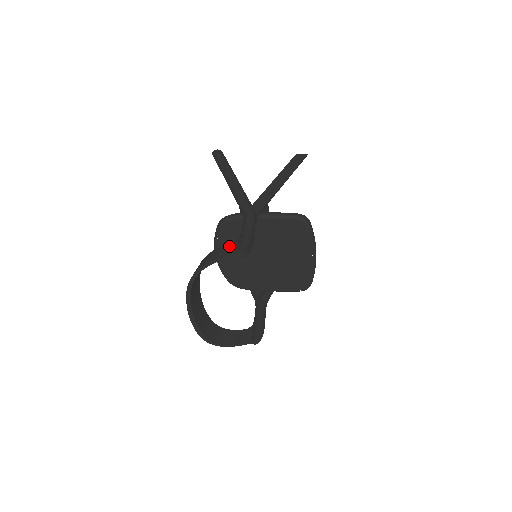
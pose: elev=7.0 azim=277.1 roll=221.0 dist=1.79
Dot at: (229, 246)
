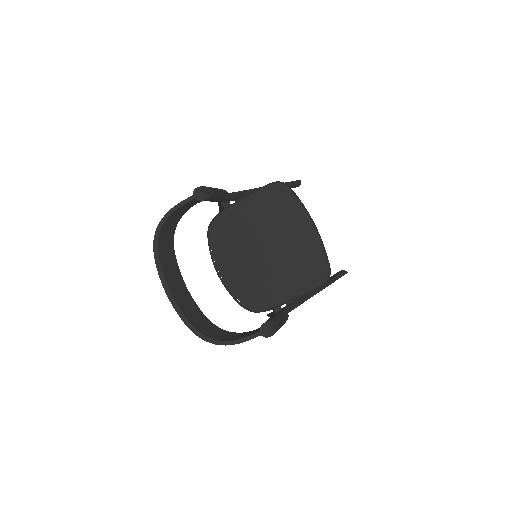
Dot at: occluded
